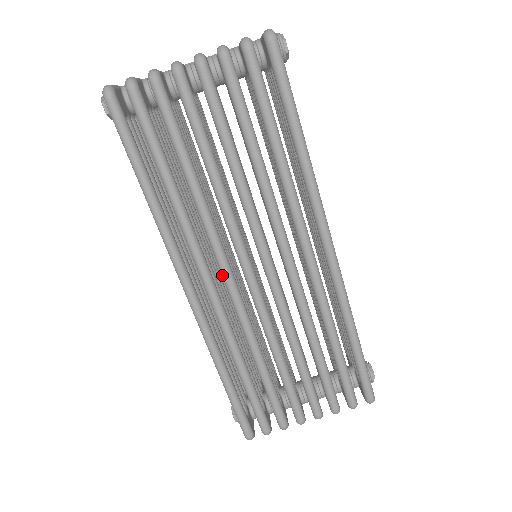
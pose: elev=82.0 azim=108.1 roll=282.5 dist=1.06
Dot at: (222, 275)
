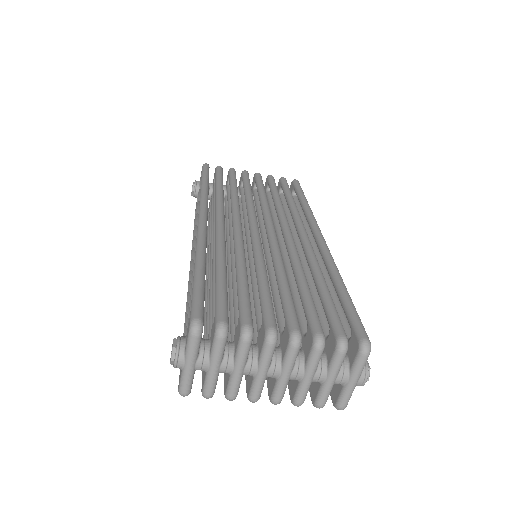
Dot at: occluded
